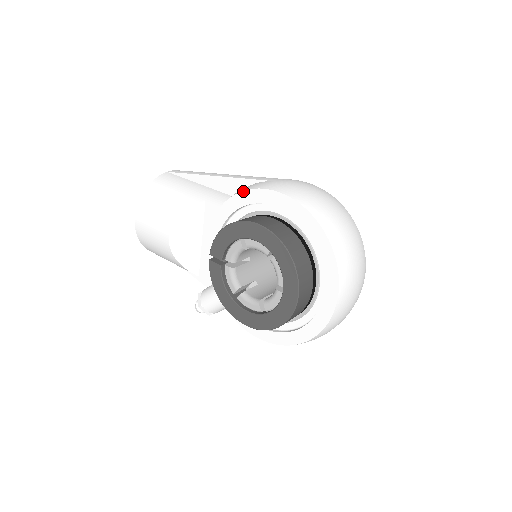
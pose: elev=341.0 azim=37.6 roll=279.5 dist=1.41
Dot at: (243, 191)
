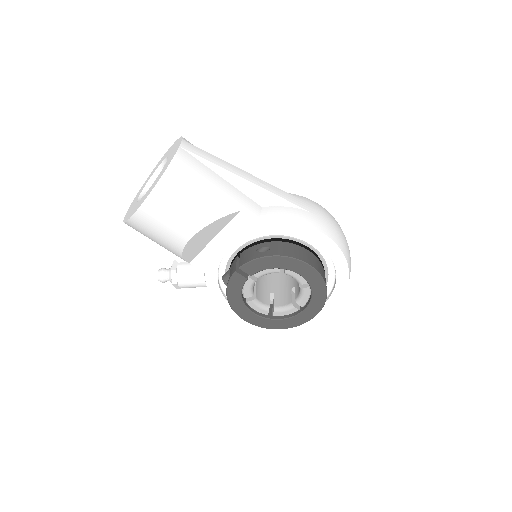
Dot at: (292, 222)
